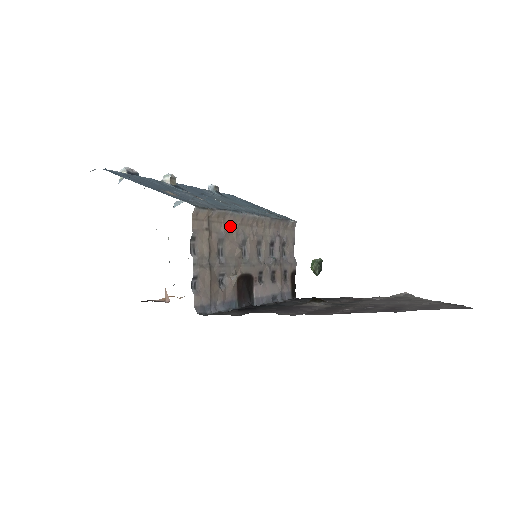
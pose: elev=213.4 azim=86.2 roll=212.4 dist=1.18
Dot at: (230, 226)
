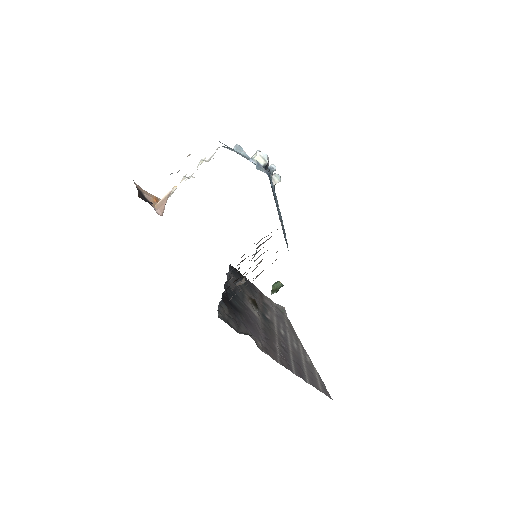
Dot at: occluded
